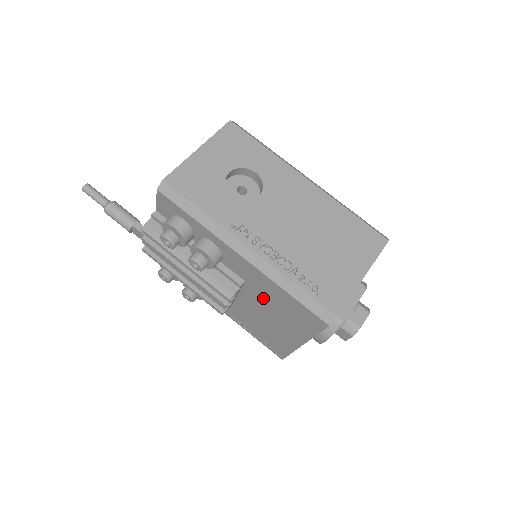
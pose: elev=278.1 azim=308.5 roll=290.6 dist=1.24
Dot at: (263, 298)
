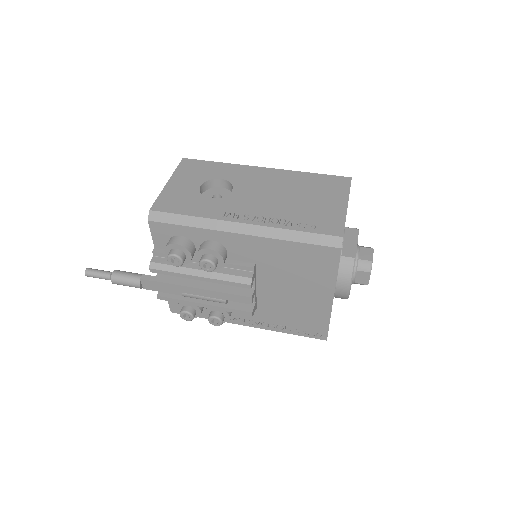
Dot at: (278, 270)
